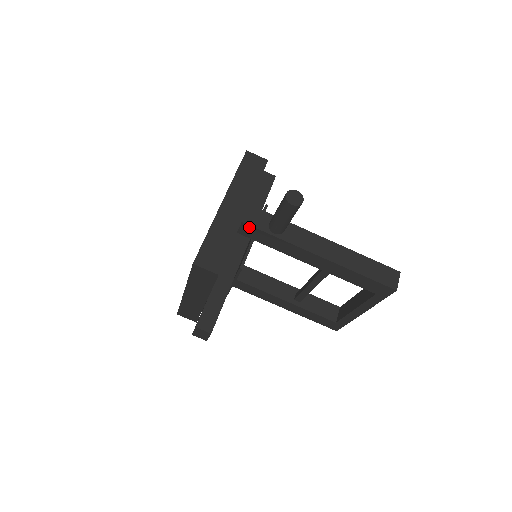
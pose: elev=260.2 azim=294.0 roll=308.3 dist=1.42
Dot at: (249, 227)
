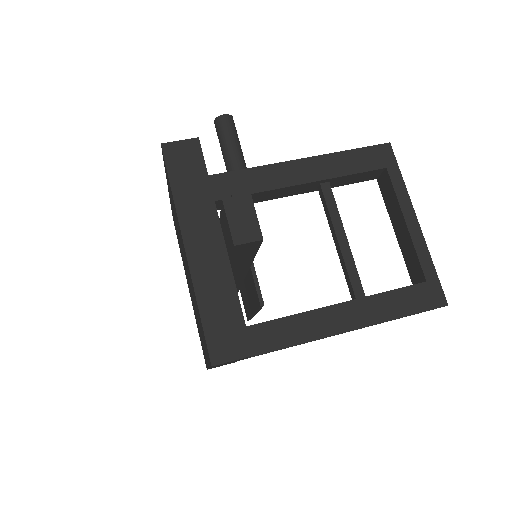
Dot at: (210, 179)
